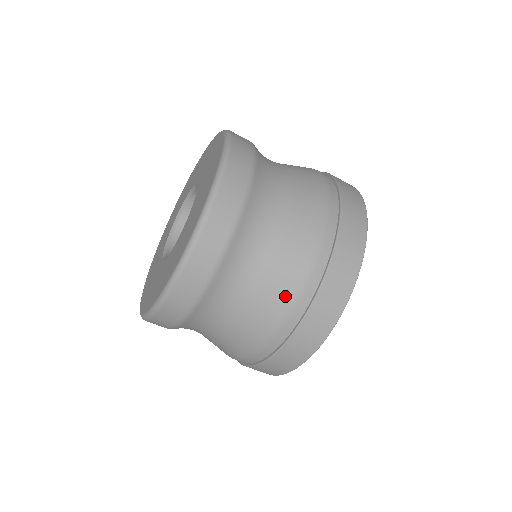
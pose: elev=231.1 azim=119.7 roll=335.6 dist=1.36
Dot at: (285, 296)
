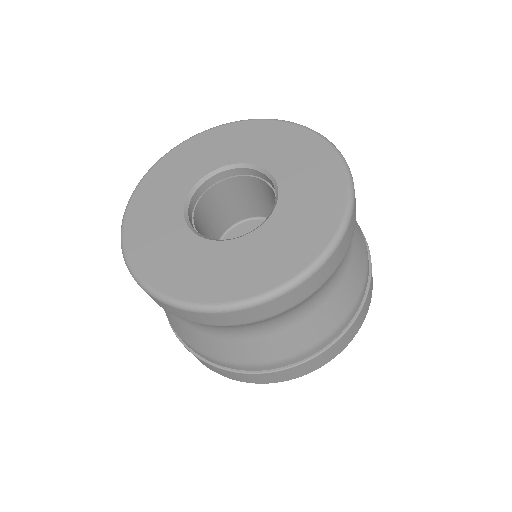
Dot at: (283, 353)
